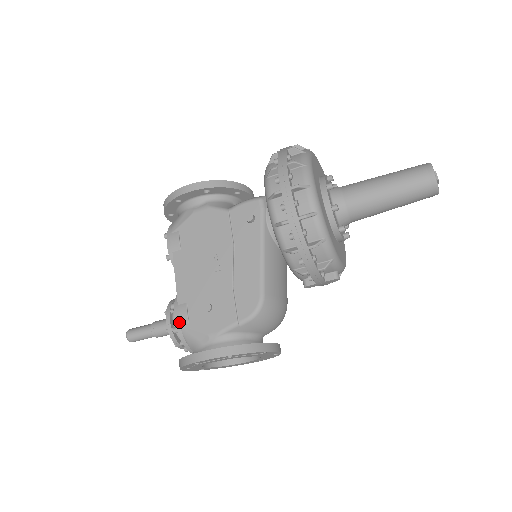
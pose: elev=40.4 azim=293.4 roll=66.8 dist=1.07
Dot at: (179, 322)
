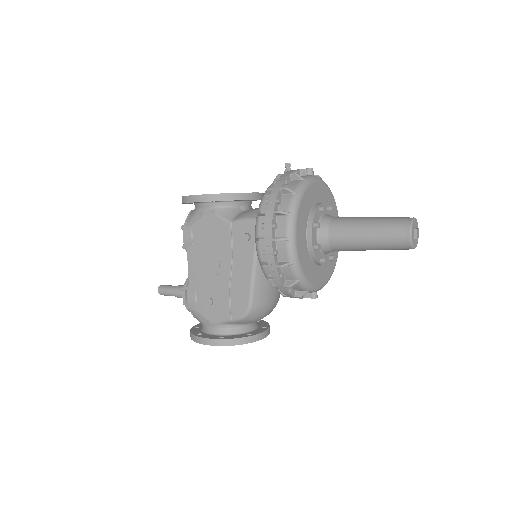
Dot at: (190, 305)
